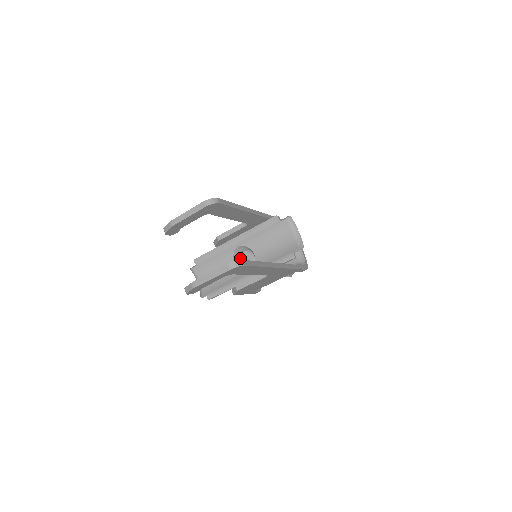
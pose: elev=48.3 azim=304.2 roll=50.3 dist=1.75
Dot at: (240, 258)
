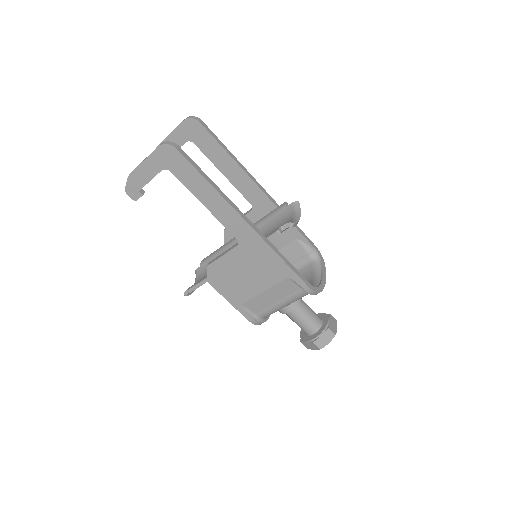
Dot at: occluded
